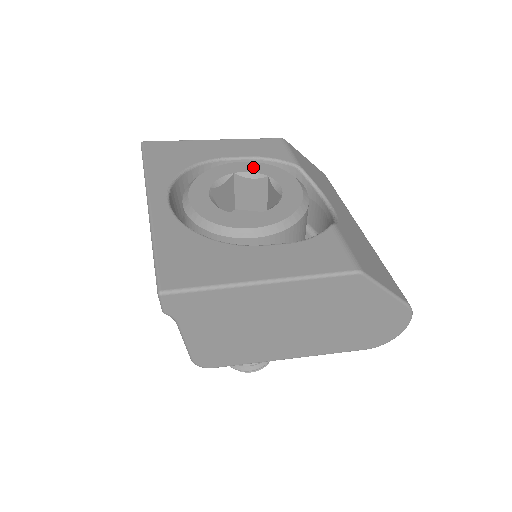
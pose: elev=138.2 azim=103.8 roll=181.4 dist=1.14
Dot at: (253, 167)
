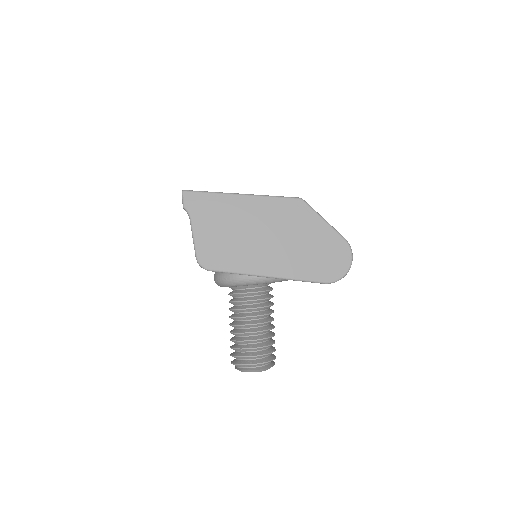
Dot at: occluded
